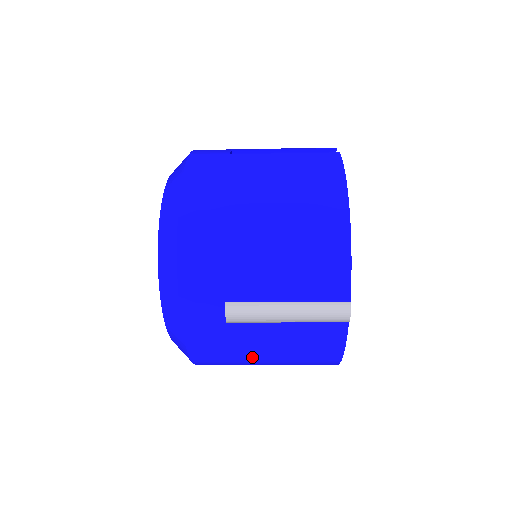
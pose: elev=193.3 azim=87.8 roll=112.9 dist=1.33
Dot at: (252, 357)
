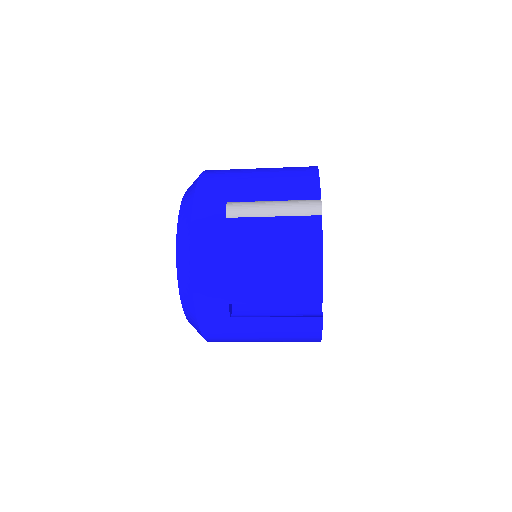
Dot at: (244, 264)
